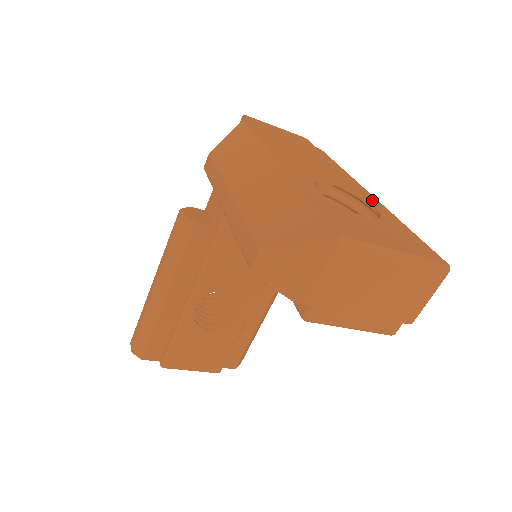
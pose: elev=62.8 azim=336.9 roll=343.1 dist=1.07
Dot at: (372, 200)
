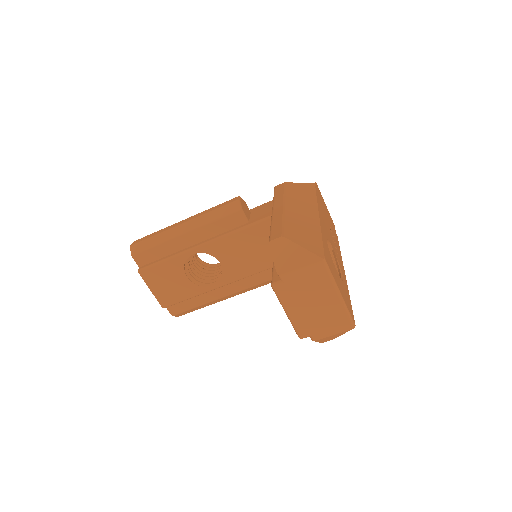
Dot at: (344, 275)
